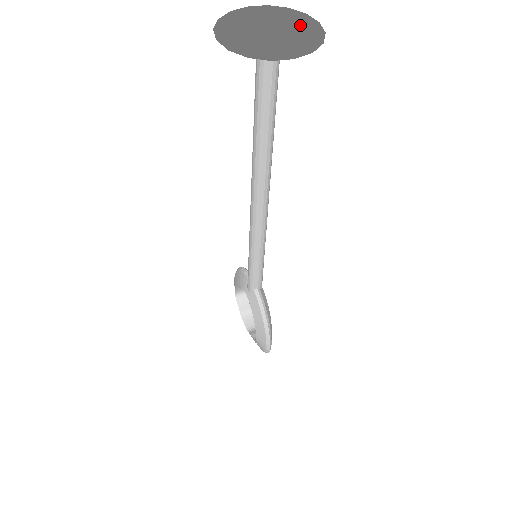
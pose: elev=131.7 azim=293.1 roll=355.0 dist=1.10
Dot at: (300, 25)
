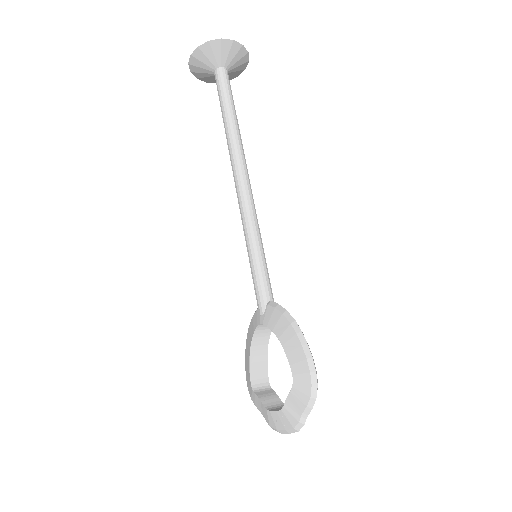
Dot at: (236, 74)
